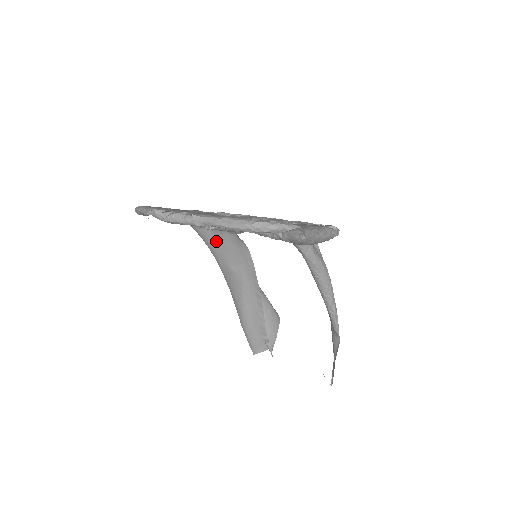
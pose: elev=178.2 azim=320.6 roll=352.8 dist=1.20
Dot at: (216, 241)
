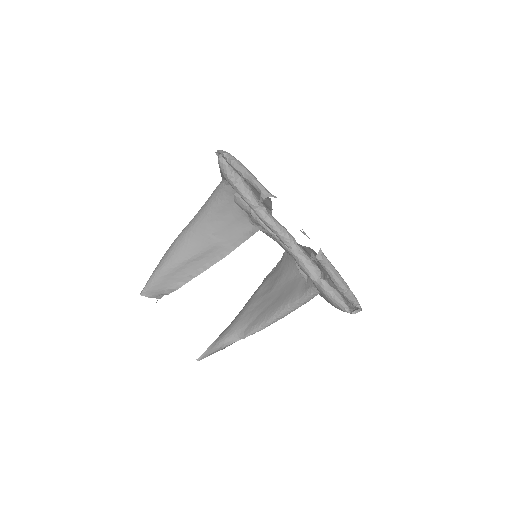
Dot at: (228, 212)
